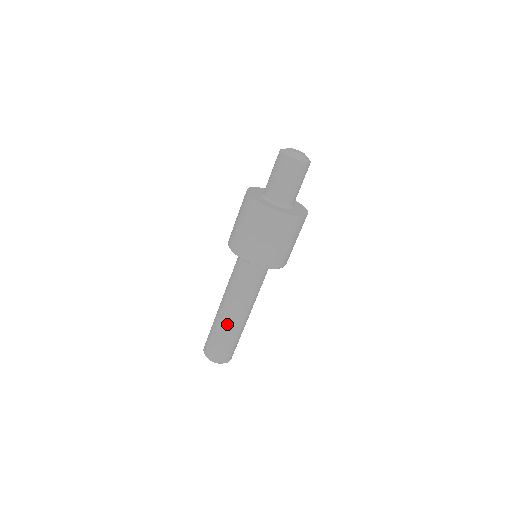
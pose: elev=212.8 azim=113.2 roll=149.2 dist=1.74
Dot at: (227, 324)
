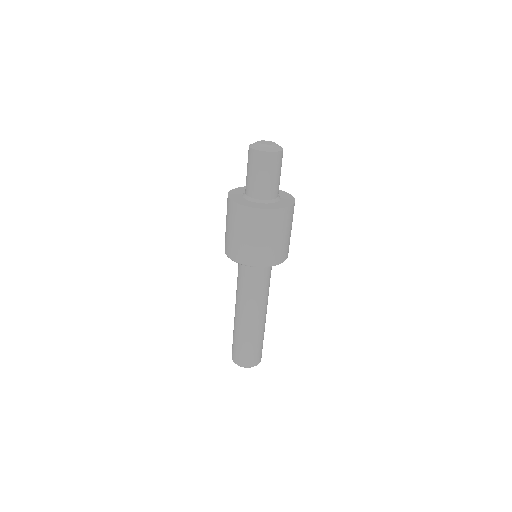
Dot at: (256, 329)
